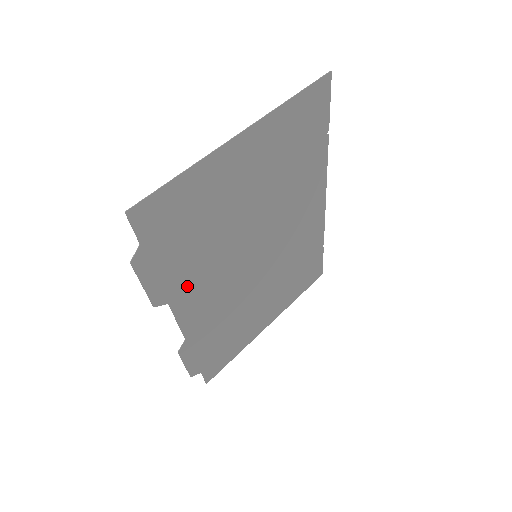
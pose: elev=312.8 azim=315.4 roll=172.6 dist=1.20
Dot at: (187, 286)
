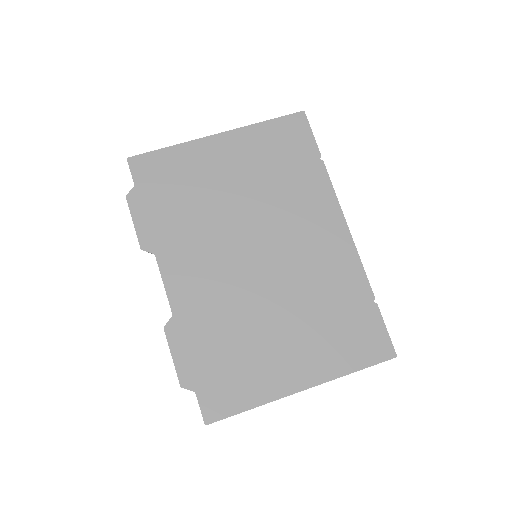
Dot at: (174, 247)
